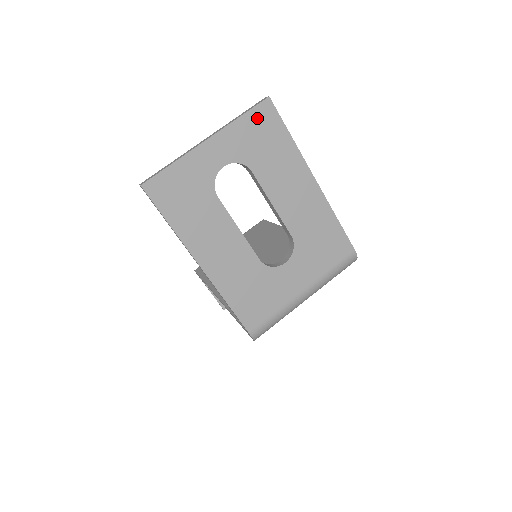
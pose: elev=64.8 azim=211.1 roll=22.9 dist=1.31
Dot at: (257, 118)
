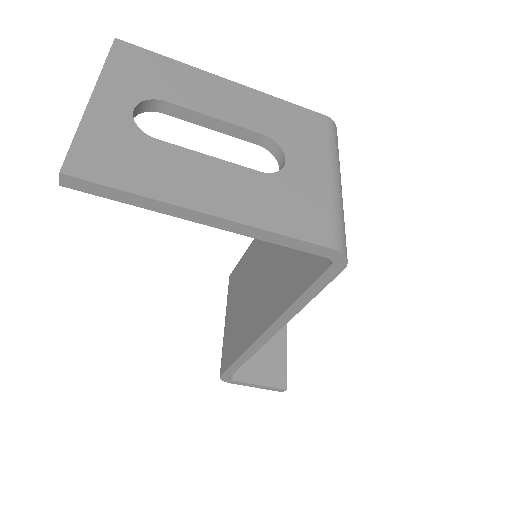
Dot at: (122, 58)
